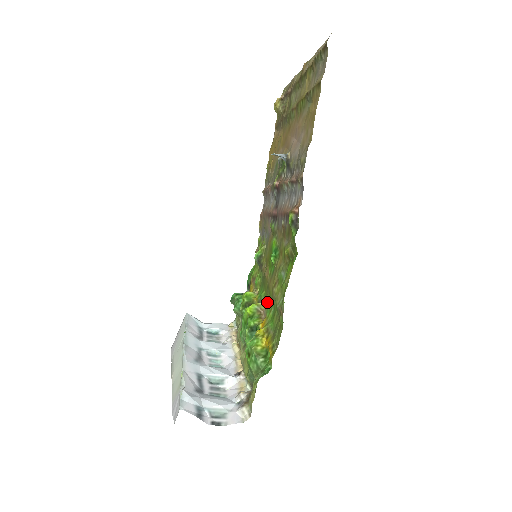
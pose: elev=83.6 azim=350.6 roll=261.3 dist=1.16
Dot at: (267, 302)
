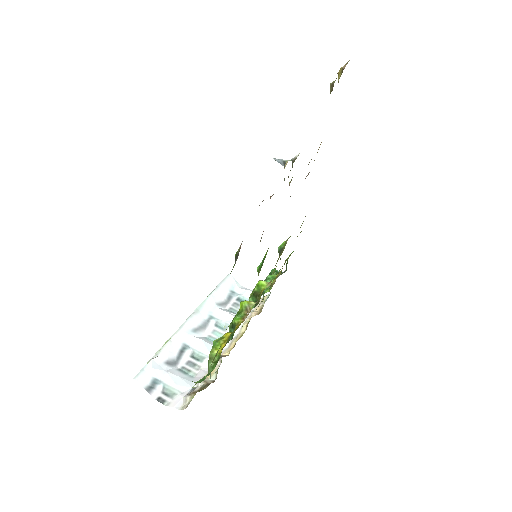
Dot at: occluded
